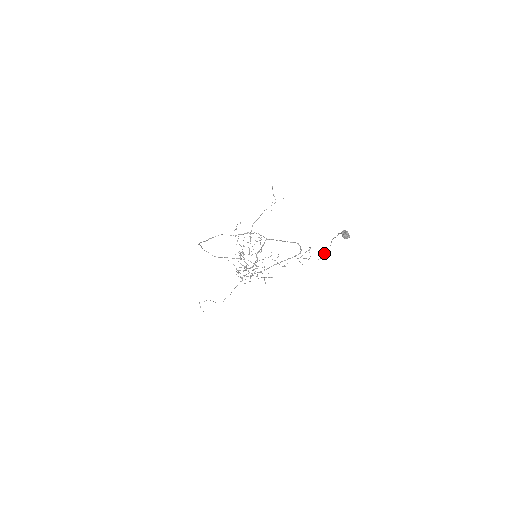
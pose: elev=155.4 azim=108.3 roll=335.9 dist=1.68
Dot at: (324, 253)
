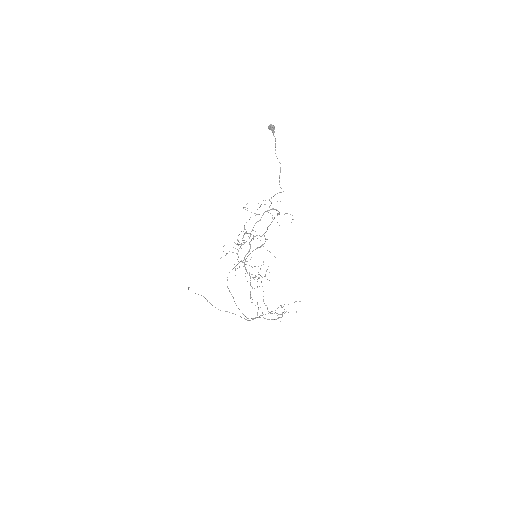
Dot at: (279, 180)
